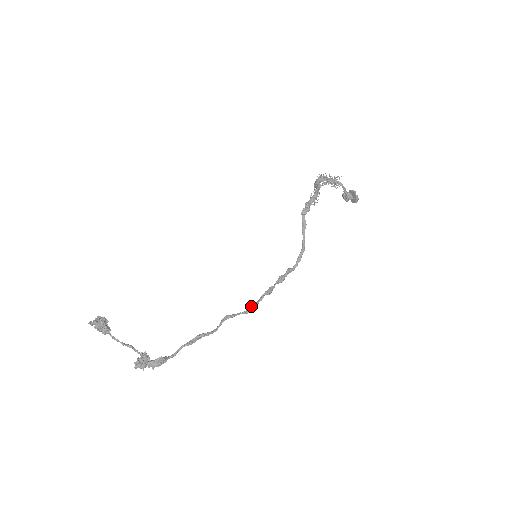
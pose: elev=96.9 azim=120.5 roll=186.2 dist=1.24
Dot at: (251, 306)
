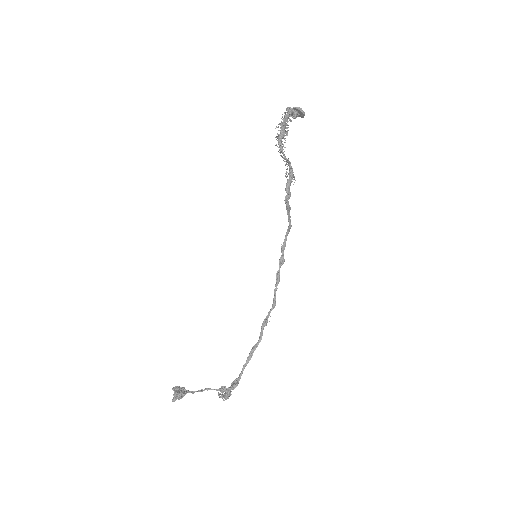
Dot at: (273, 304)
